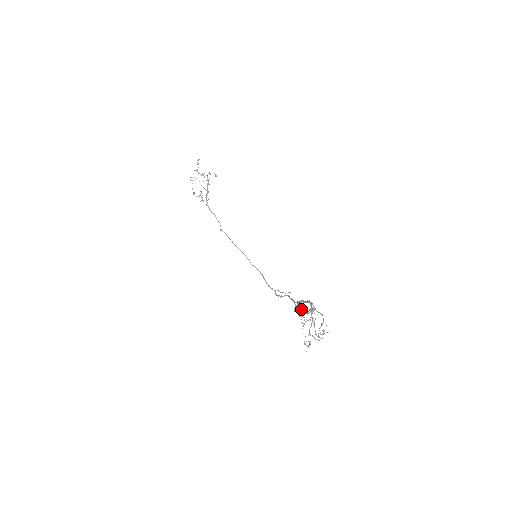
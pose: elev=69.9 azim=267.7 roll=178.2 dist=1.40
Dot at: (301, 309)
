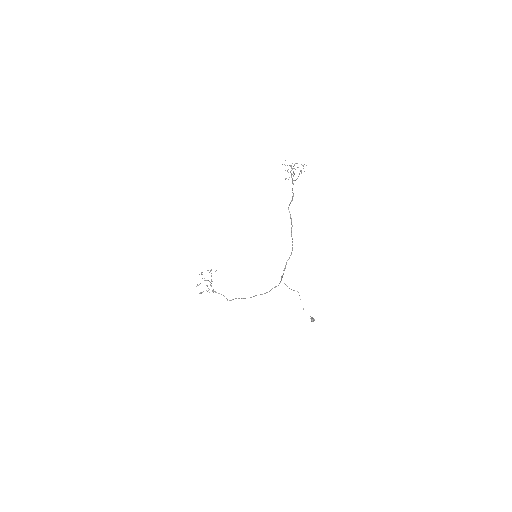
Dot at: occluded
